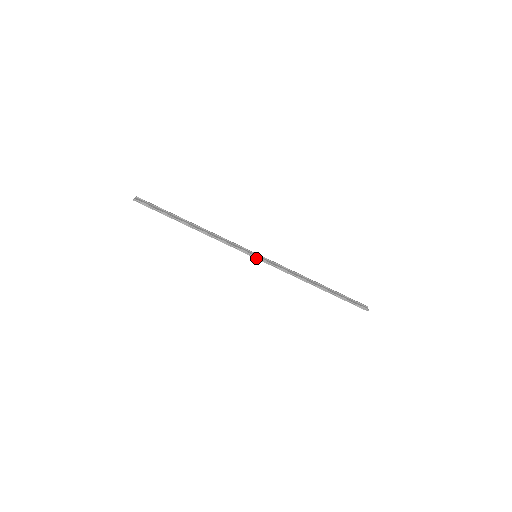
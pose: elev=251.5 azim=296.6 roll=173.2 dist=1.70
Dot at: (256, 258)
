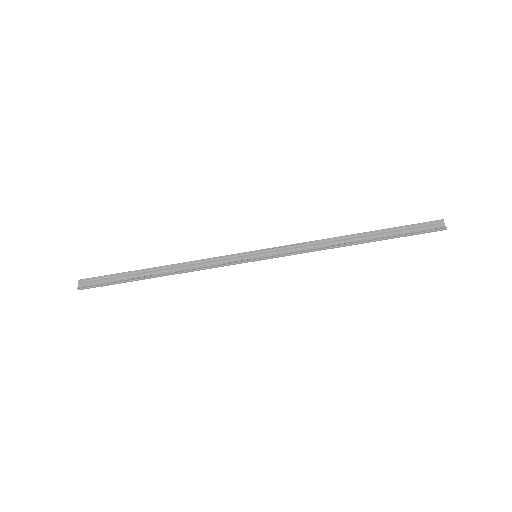
Dot at: (257, 260)
